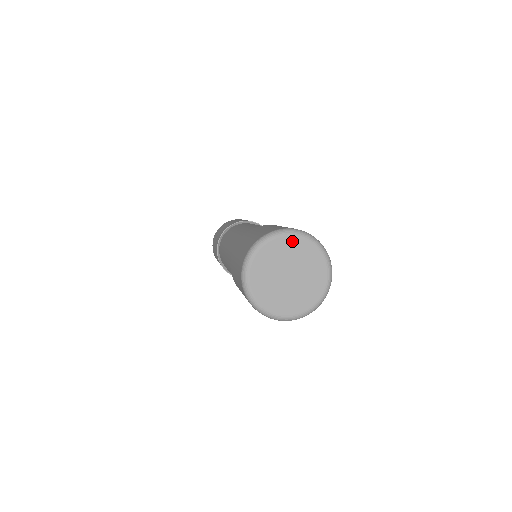
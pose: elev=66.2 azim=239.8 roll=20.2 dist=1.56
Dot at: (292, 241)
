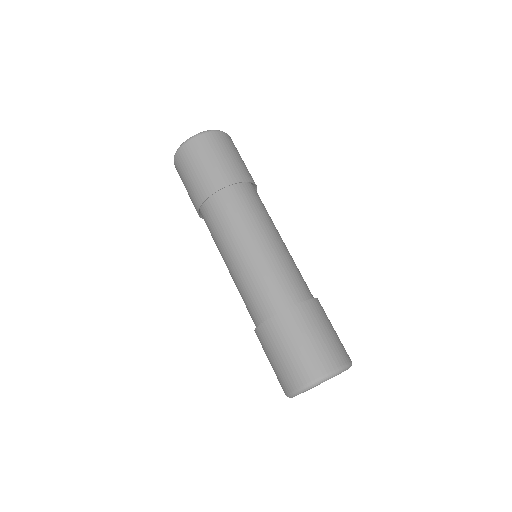
Dot at: occluded
